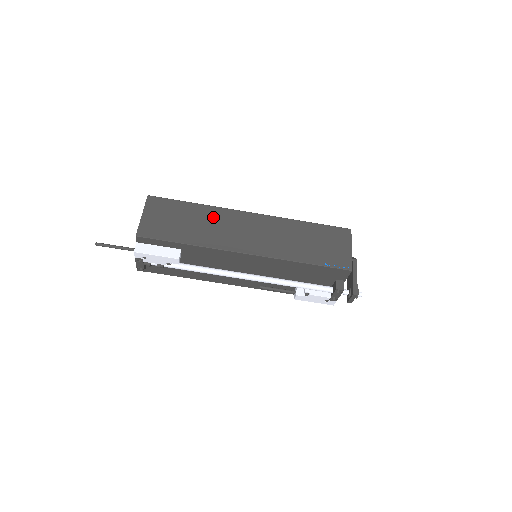
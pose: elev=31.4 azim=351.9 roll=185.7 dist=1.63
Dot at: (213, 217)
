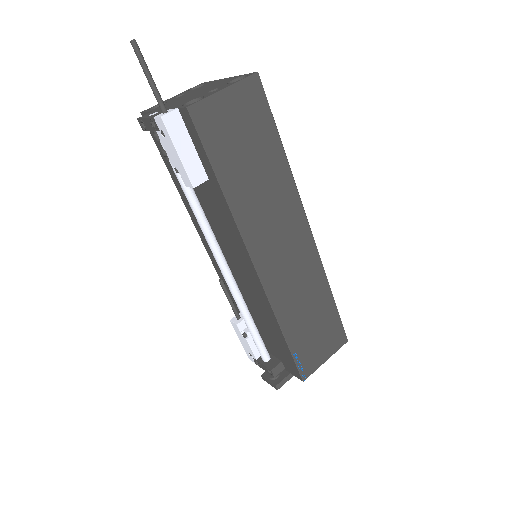
Dot at: (279, 189)
